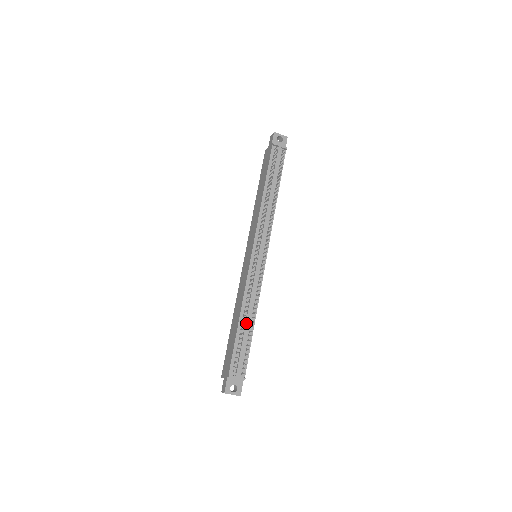
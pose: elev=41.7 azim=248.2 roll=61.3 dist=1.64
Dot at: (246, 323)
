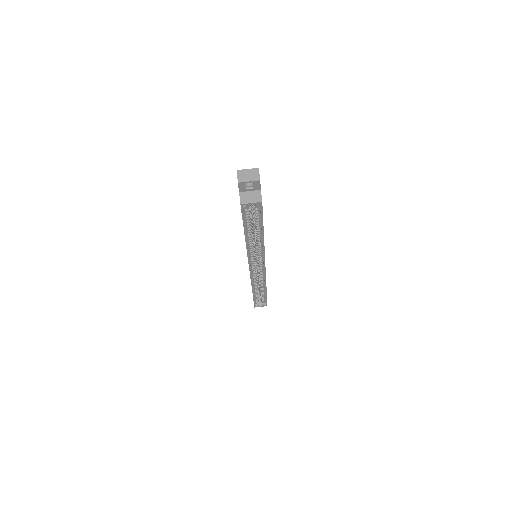
Dot at: occluded
